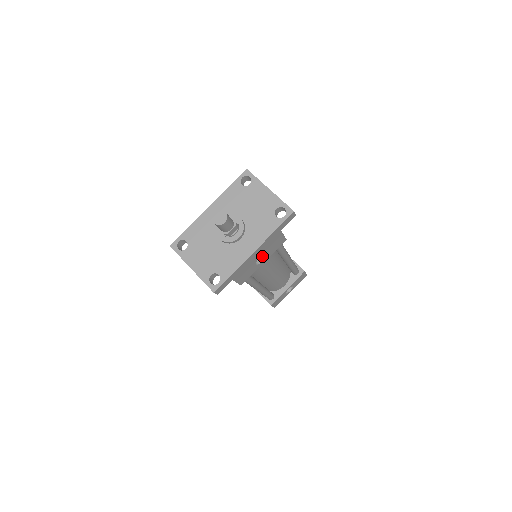
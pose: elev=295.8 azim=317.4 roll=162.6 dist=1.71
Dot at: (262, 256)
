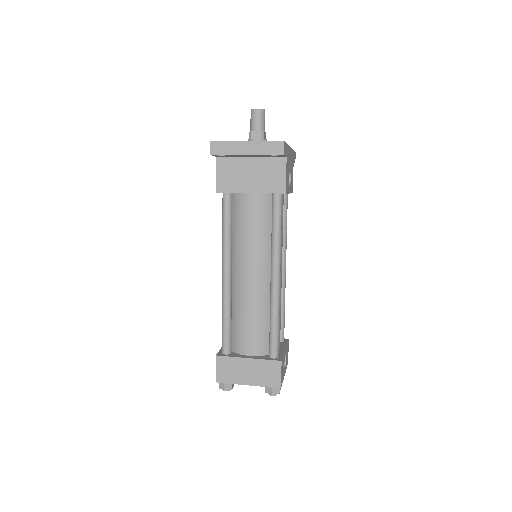
Dot at: occluded
